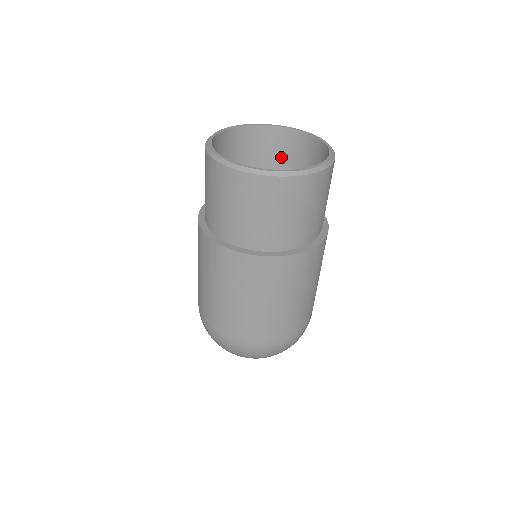
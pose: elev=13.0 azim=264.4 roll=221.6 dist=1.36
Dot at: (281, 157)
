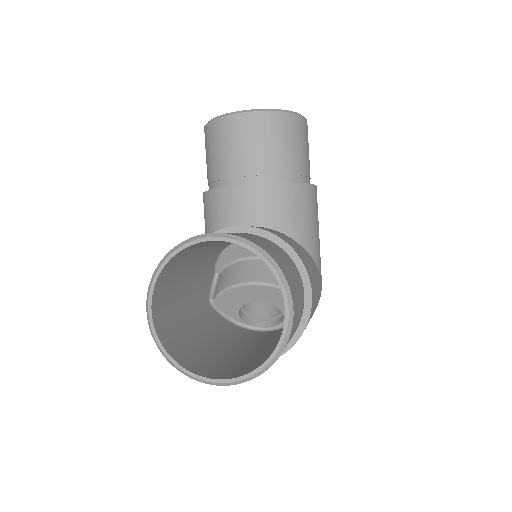
Dot at: occluded
